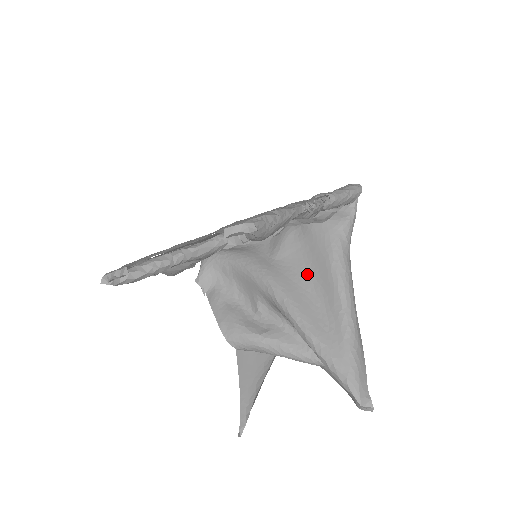
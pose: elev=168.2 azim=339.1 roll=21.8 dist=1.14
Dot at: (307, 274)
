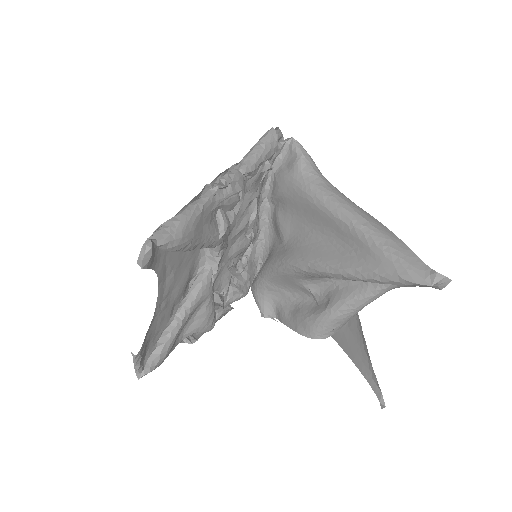
Dot at: (310, 229)
